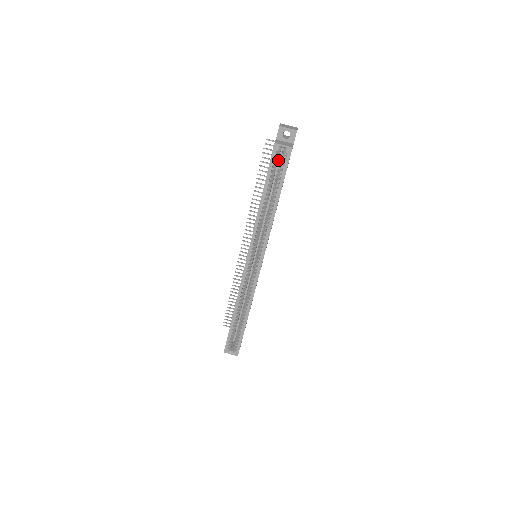
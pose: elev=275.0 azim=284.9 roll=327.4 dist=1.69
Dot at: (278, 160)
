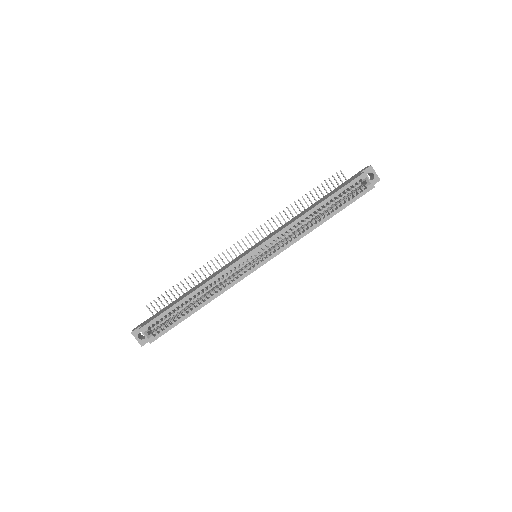
Dot at: occluded
